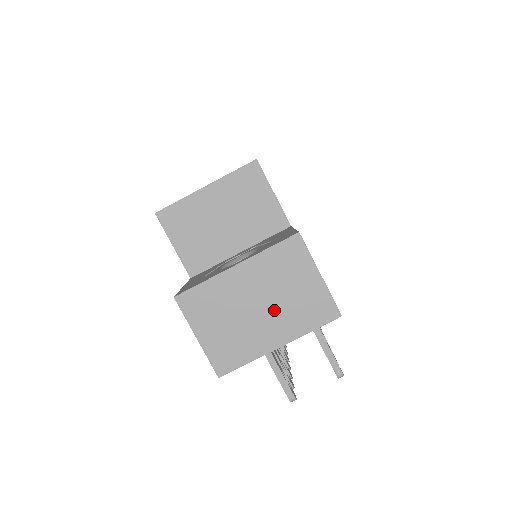
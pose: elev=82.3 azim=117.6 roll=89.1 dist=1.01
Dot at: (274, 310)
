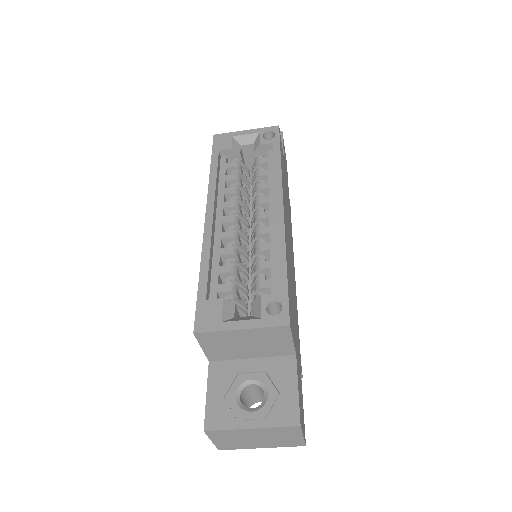
Dot at: (266, 441)
